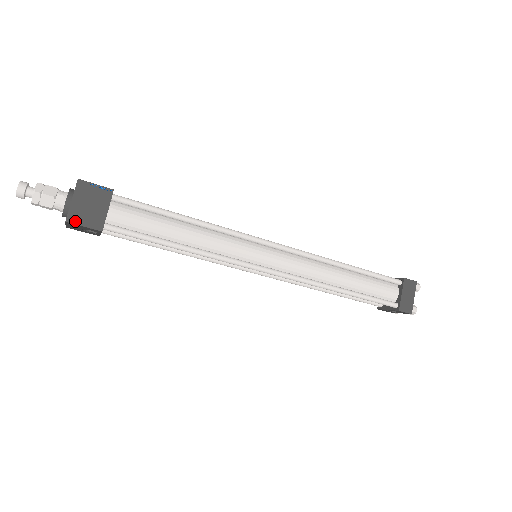
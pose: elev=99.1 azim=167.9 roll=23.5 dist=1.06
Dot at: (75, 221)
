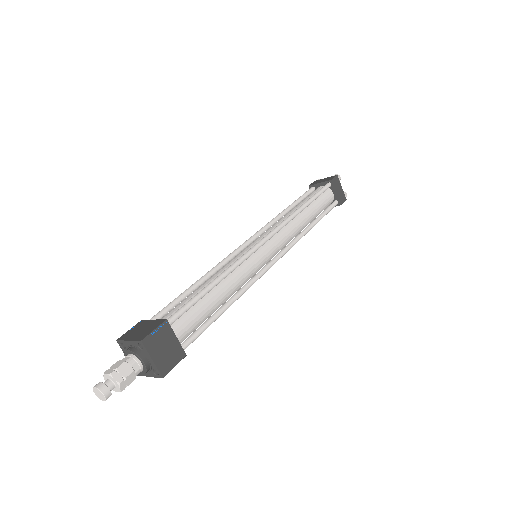
Dot at: (167, 370)
